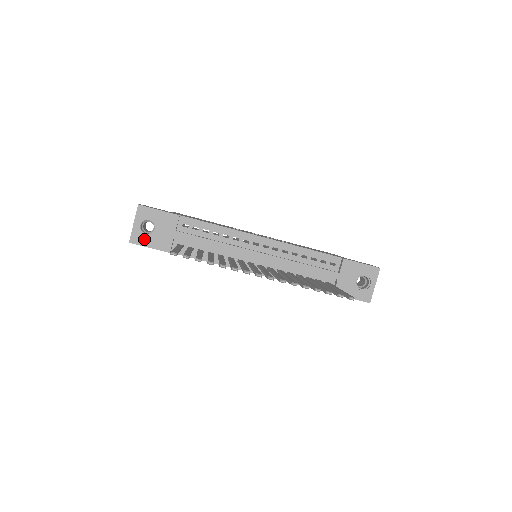
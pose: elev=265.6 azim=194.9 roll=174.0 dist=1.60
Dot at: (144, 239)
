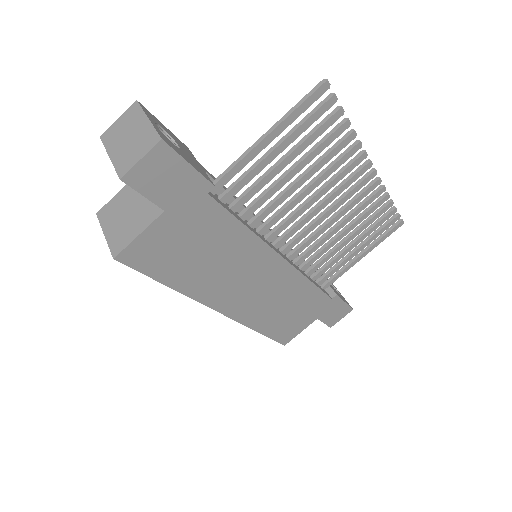
Dot at: (176, 148)
